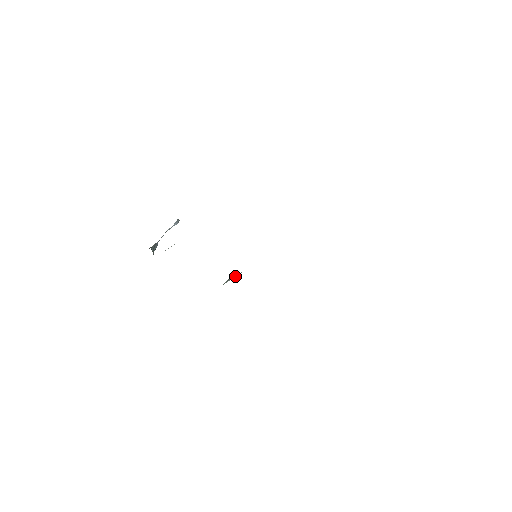
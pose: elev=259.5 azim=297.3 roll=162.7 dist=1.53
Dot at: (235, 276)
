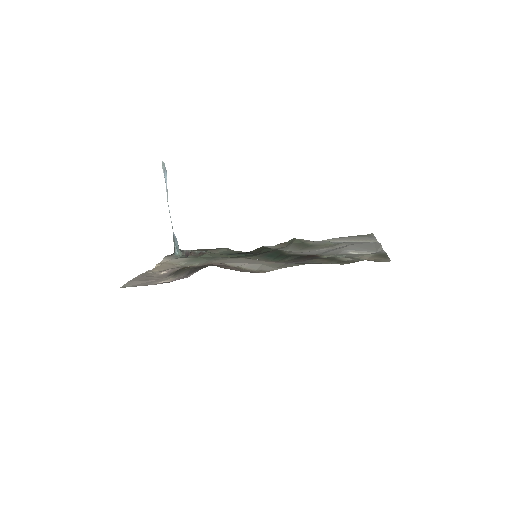
Dot at: (252, 253)
